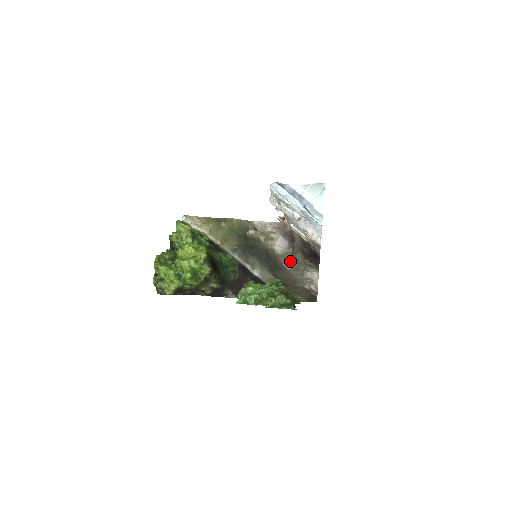
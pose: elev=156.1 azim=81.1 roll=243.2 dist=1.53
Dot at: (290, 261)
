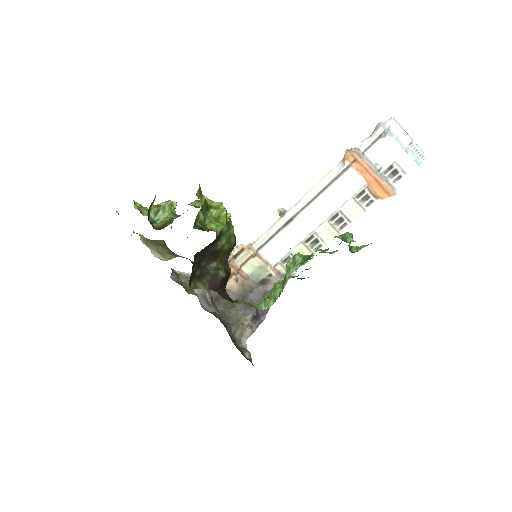
Dot at: (223, 319)
